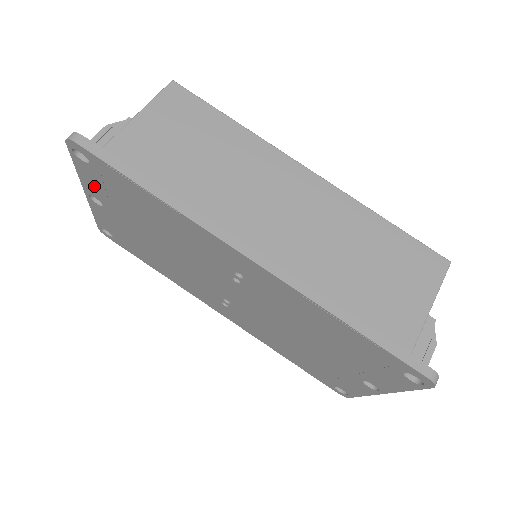
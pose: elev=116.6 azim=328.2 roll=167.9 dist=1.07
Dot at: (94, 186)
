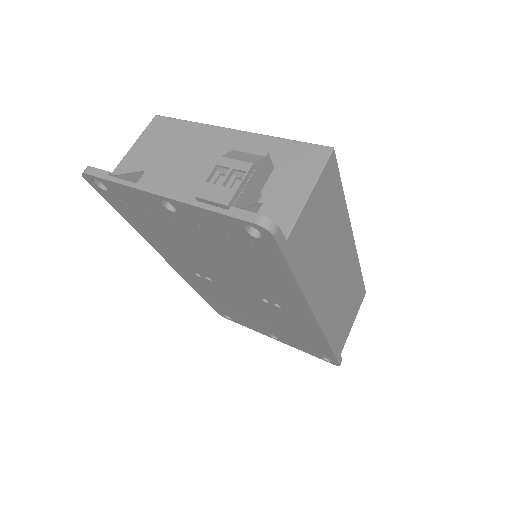
Dot at: (205, 219)
